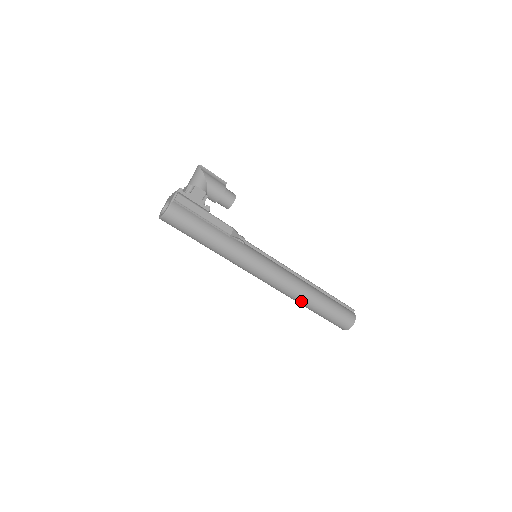
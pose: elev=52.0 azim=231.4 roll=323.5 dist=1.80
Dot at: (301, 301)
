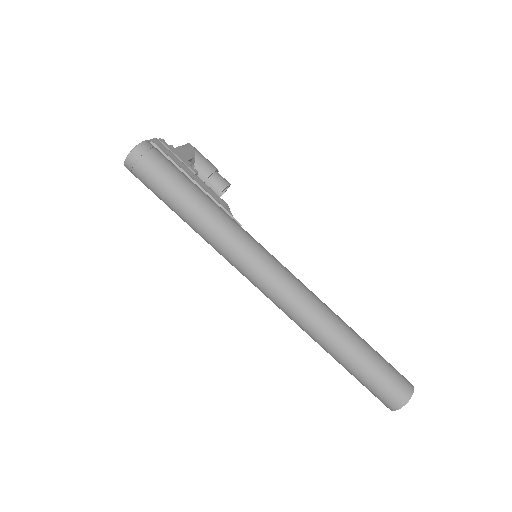
Dot at: (327, 333)
